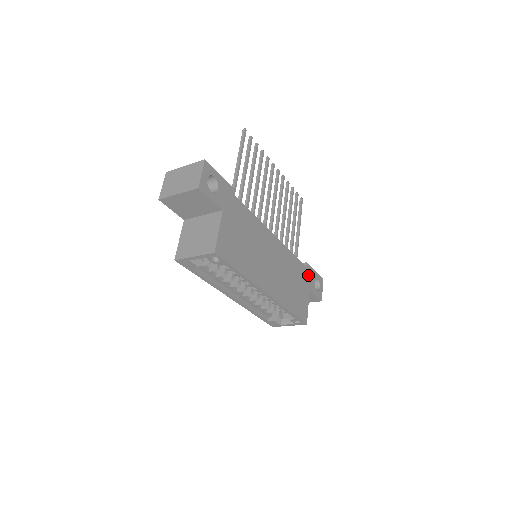
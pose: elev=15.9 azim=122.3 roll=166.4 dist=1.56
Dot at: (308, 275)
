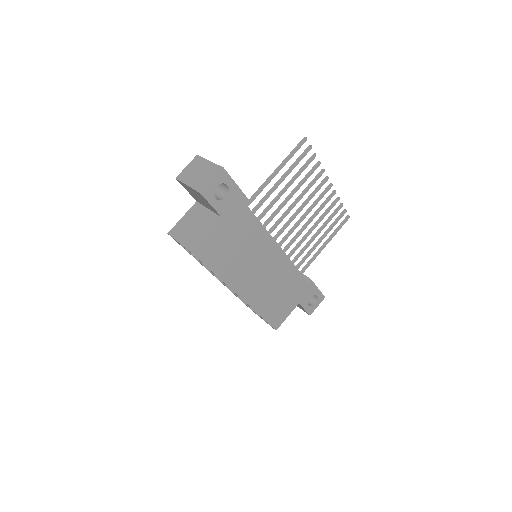
Dot at: (306, 290)
